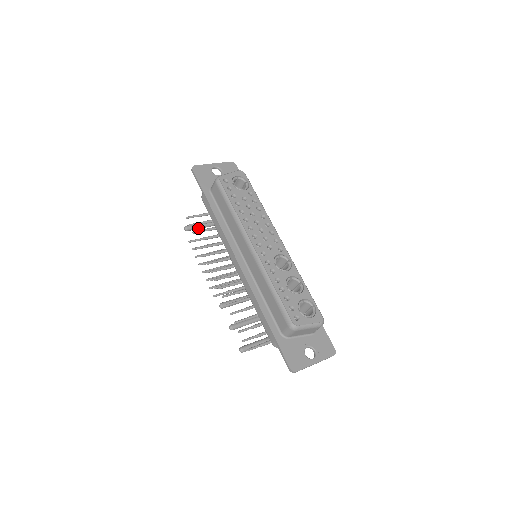
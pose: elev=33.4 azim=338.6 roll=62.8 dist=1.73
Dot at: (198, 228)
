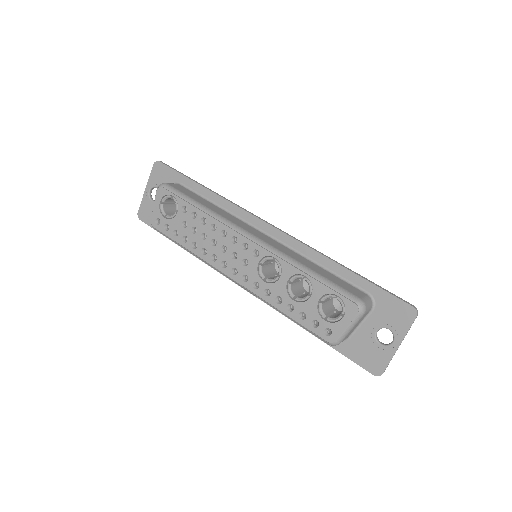
Dot at: occluded
